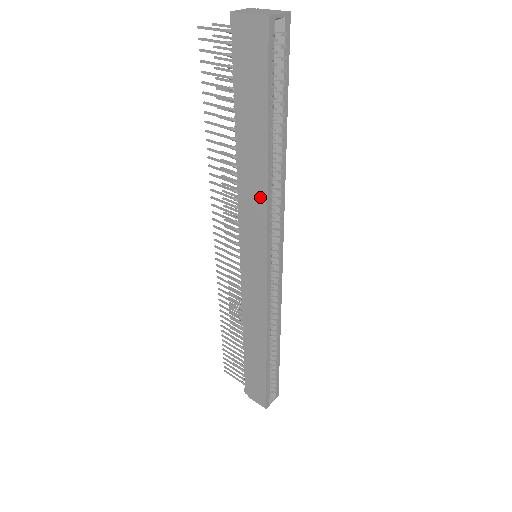
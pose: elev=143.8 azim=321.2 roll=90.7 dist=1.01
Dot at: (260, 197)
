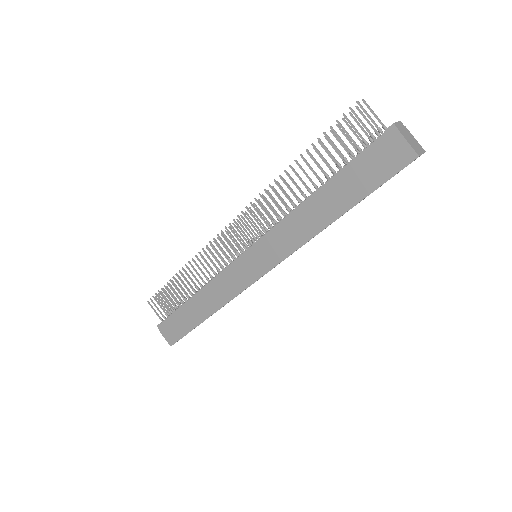
Dot at: (304, 235)
